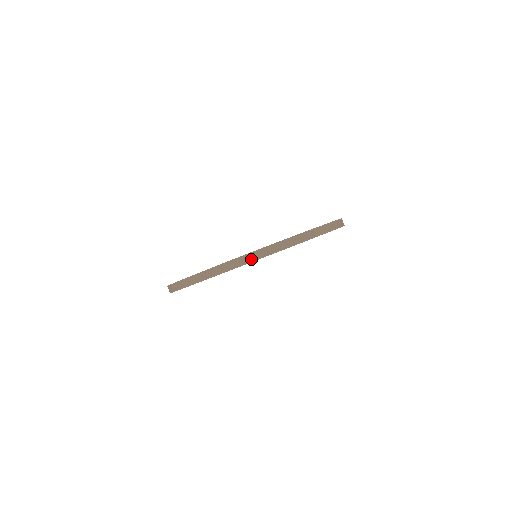
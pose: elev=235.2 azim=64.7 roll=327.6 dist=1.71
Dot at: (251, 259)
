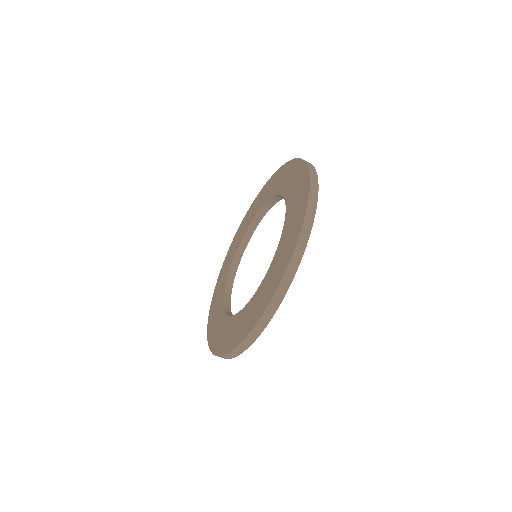
Dot at: (312, 214)
